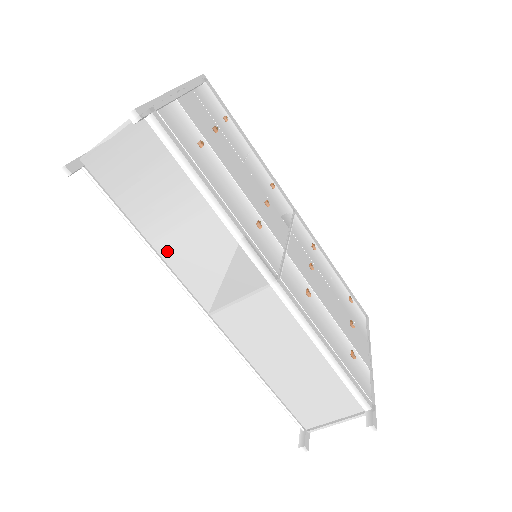
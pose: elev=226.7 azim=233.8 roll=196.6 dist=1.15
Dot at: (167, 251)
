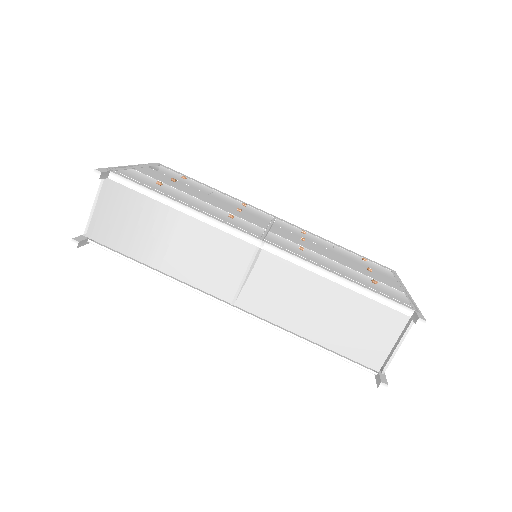
Dot at: (172, 268)
